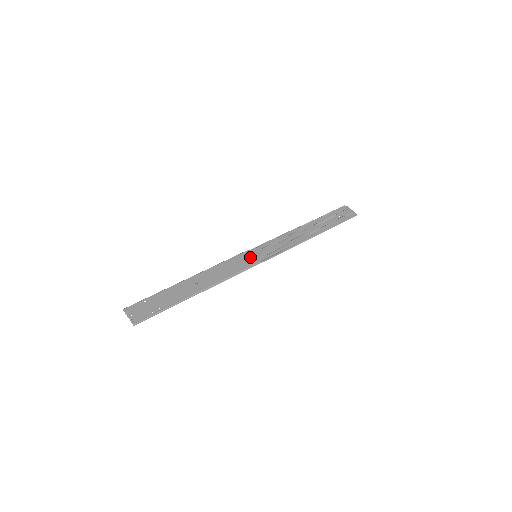
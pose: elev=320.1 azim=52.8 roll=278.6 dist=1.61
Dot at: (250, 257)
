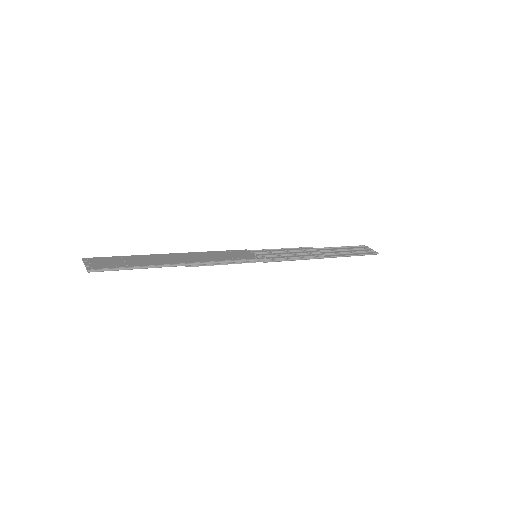
Dot at: (249, 254)
